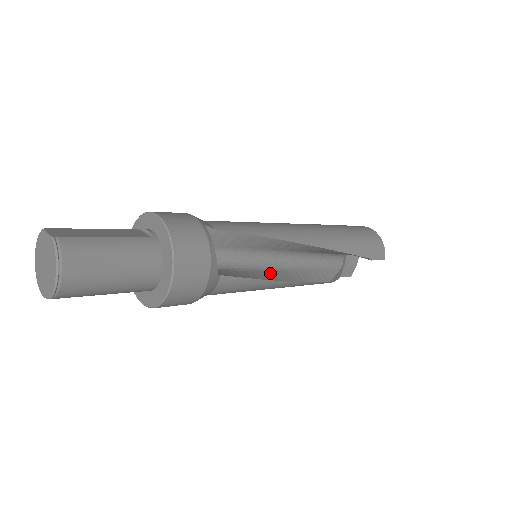
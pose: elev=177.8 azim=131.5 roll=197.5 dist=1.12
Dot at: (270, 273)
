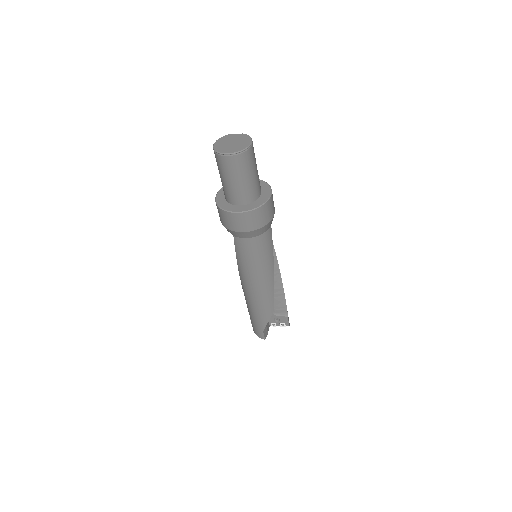
Dot at: occluded
